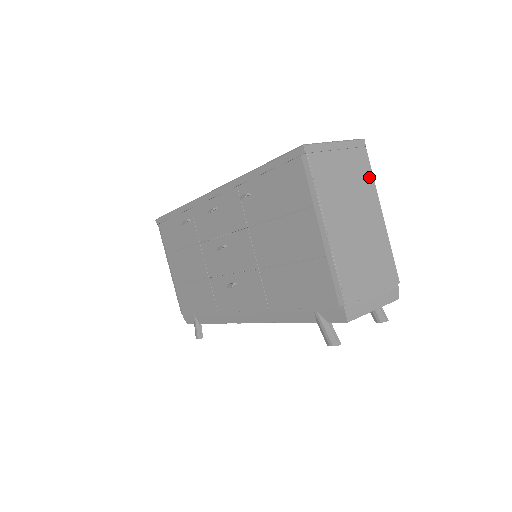
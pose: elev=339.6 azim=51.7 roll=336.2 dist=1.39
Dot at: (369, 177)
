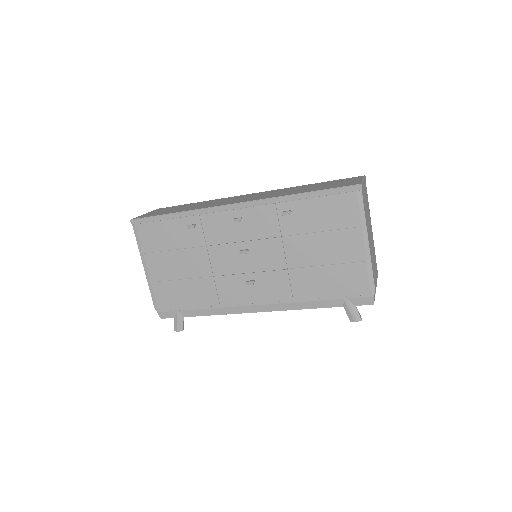
Dot at: (368, 203)
